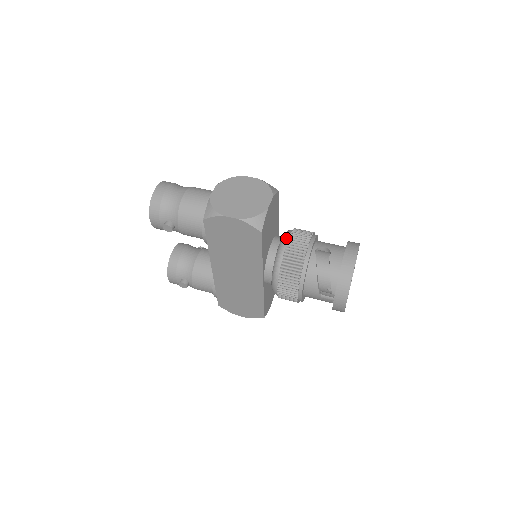
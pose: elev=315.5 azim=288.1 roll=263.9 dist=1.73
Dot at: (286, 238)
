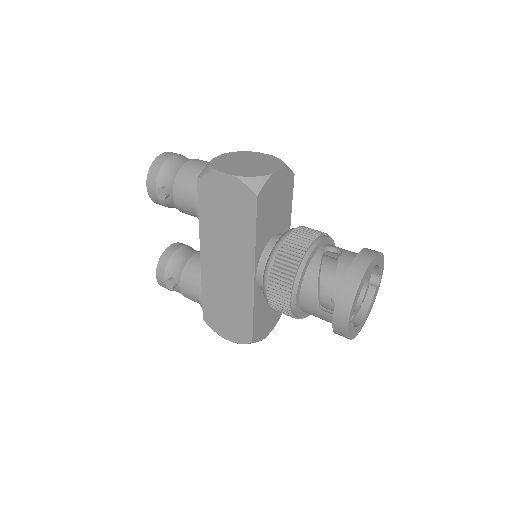
Dot at: (292, 229)
